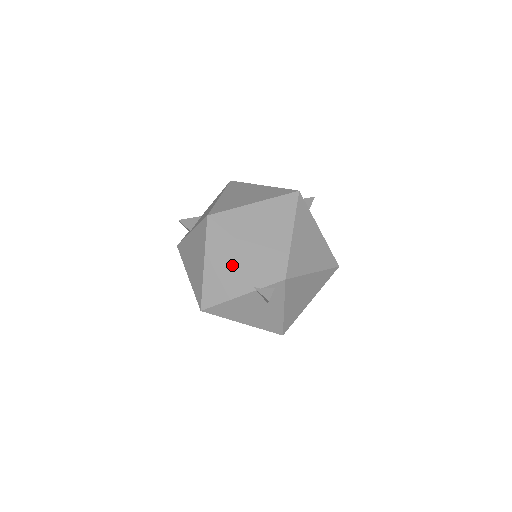
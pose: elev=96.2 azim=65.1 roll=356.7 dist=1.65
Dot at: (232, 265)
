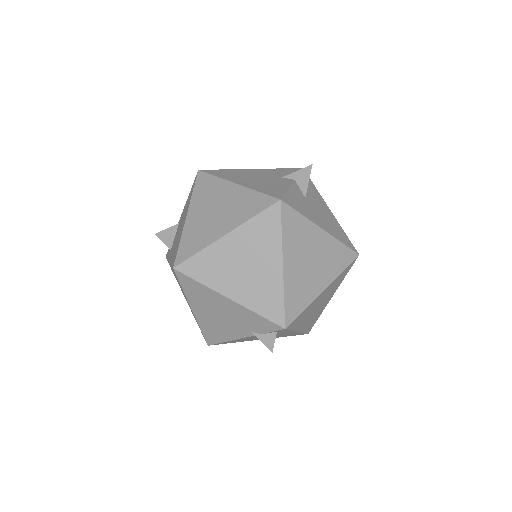
Dot at: (221, 313)
